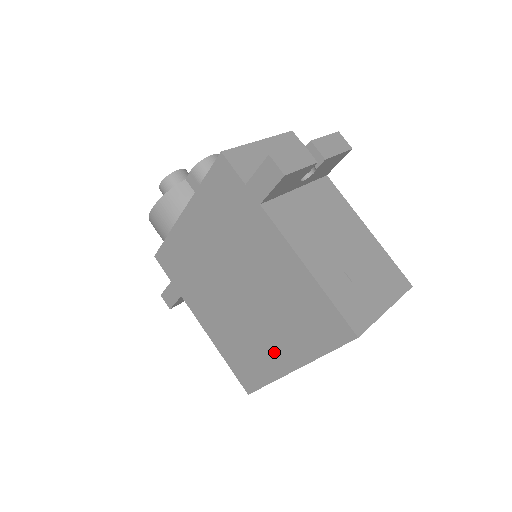
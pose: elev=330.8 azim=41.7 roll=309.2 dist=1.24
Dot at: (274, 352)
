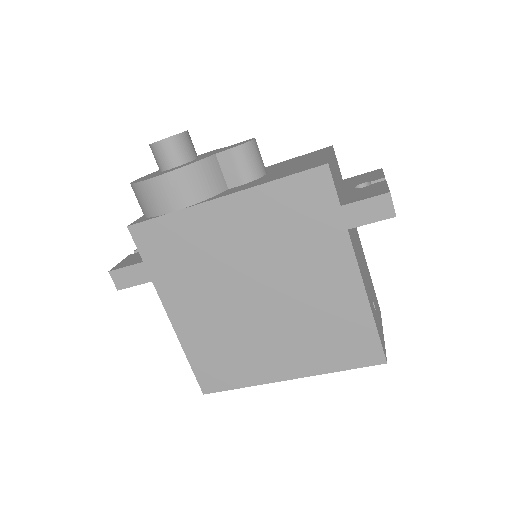
Dot at: (273, 360)
